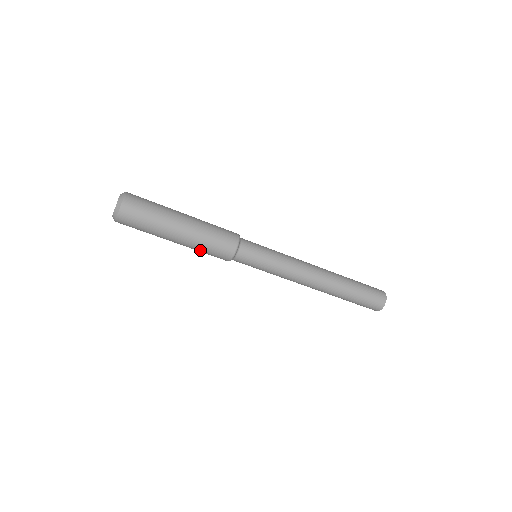
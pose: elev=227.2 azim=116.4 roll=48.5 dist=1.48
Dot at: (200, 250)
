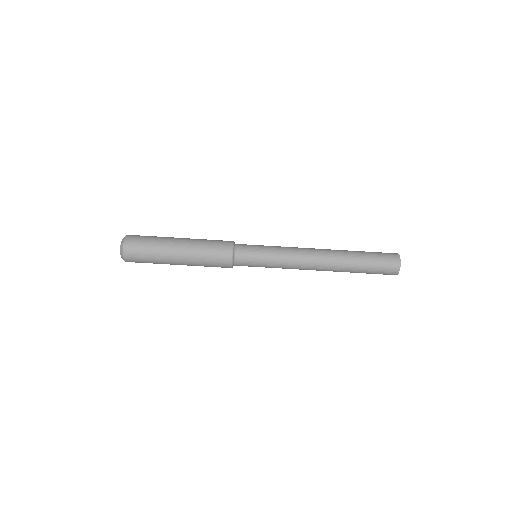
Dot at: (202, 252)
